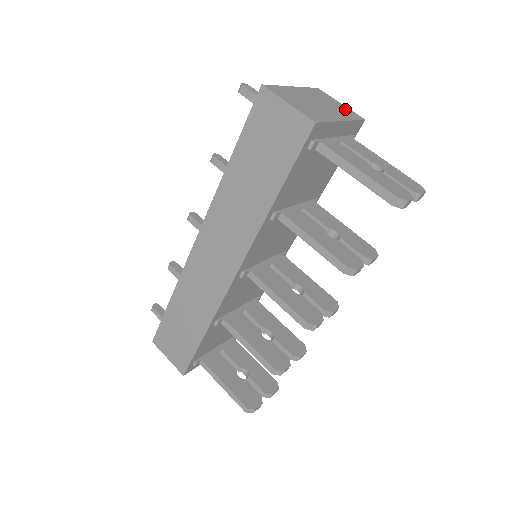
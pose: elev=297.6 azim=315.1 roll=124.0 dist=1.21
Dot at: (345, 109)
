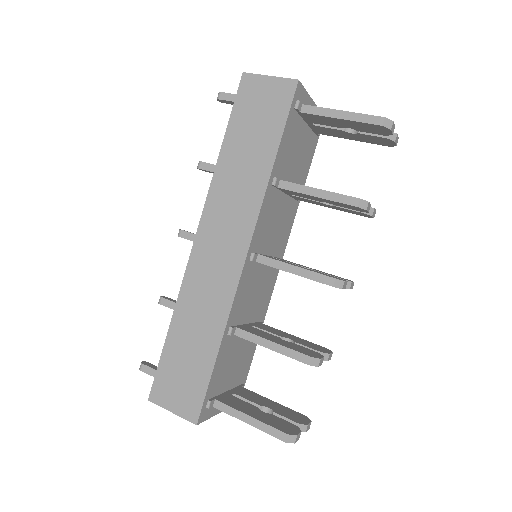
Dot at: occluded
